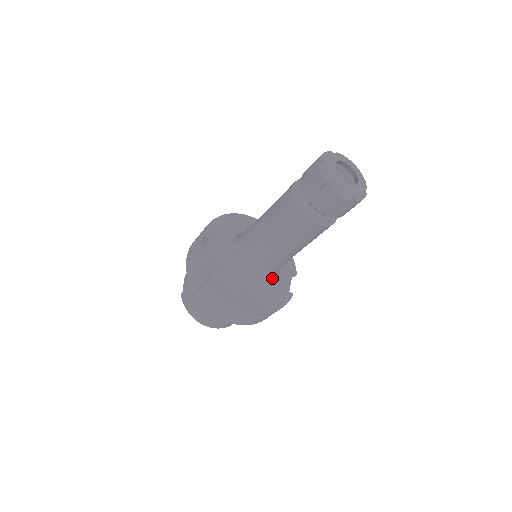
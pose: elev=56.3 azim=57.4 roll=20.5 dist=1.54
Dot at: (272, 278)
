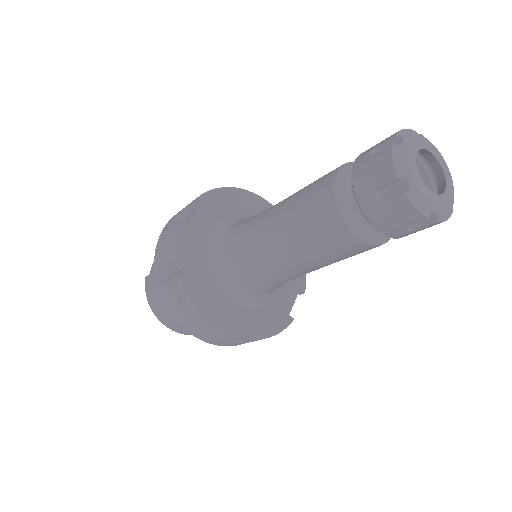
Dot at: (270, 292)
